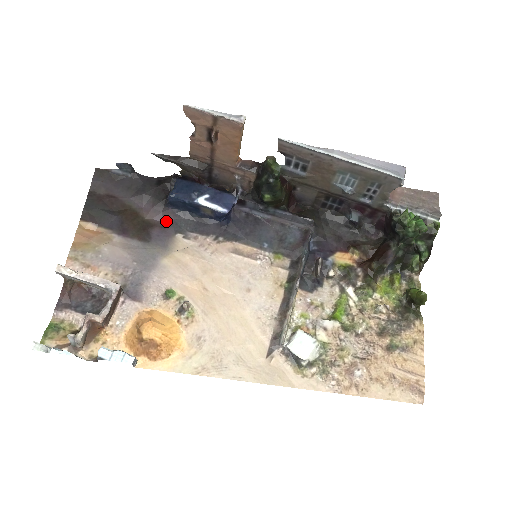
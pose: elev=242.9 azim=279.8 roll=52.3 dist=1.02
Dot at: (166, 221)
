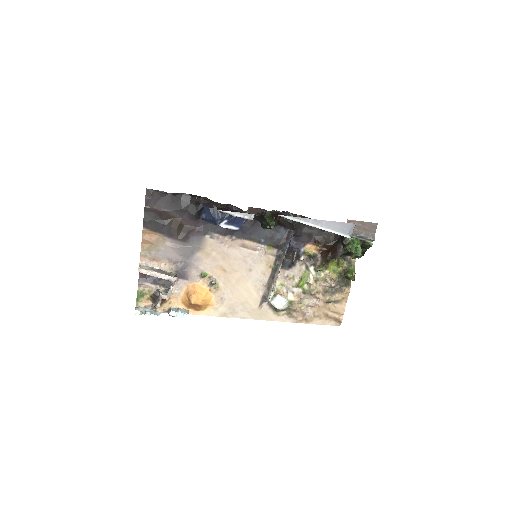
Dot at: (198, 226)
